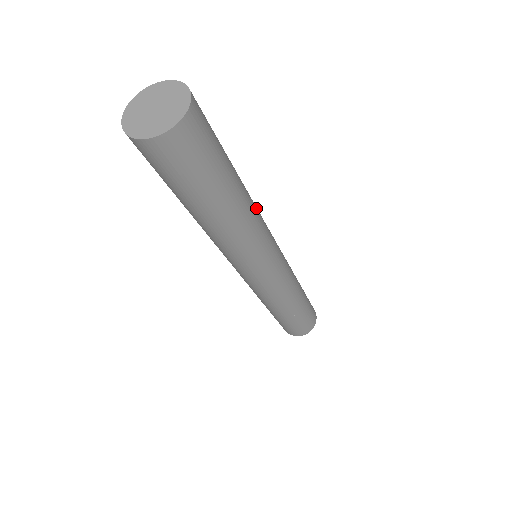
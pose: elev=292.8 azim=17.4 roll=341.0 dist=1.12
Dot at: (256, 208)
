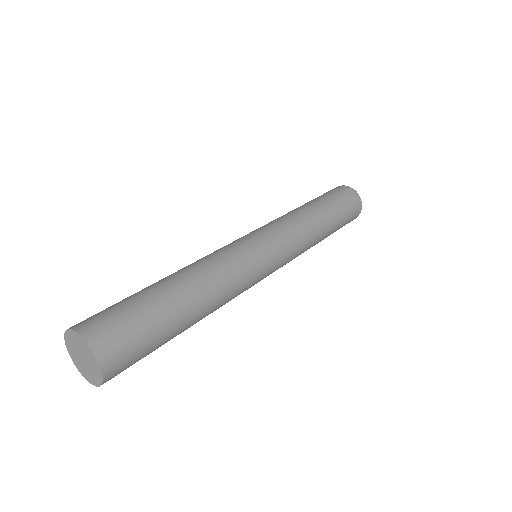
Dot at: (218, 274)
